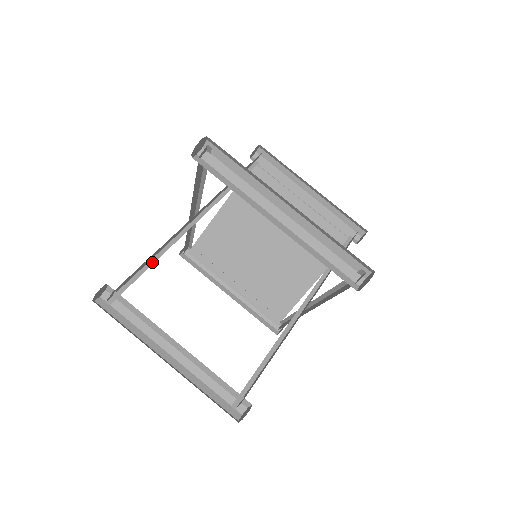
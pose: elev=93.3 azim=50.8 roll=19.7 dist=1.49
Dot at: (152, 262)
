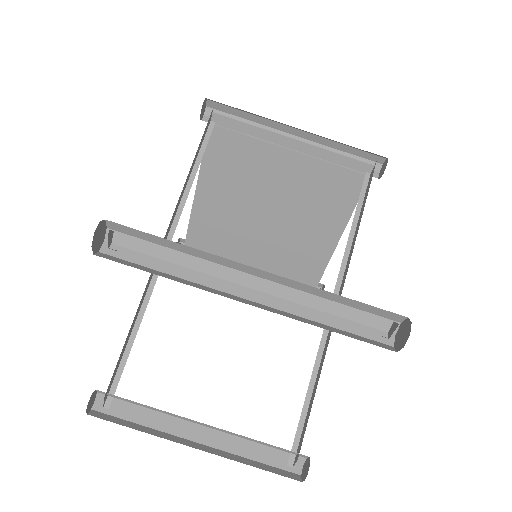
Dot at: (135, 332)
